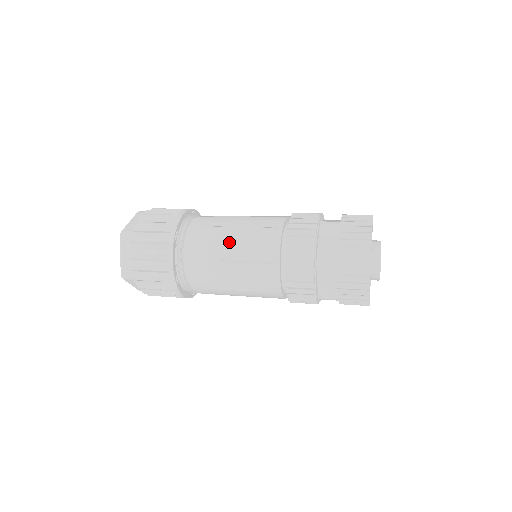
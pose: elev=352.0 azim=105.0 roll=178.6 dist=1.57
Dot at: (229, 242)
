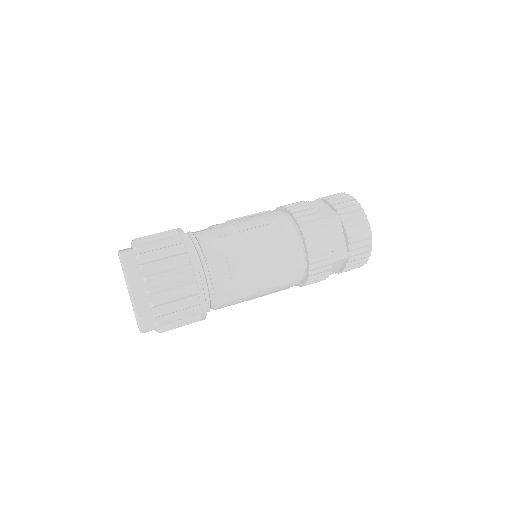
Dot at: occluded
